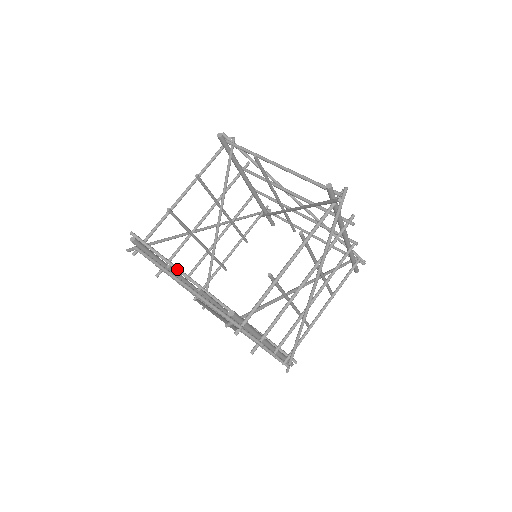
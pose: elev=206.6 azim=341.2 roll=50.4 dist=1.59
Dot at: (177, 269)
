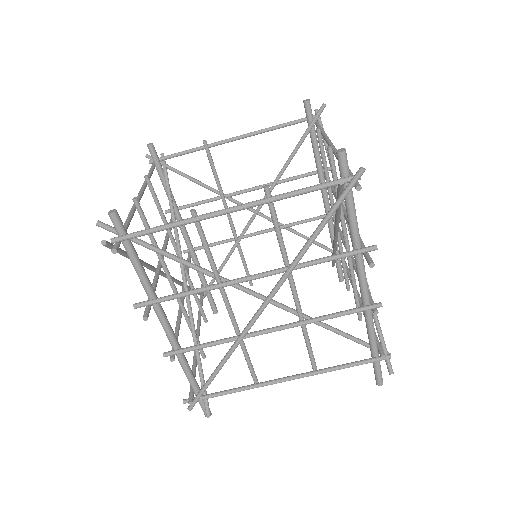
Dot at: (186, 261)
